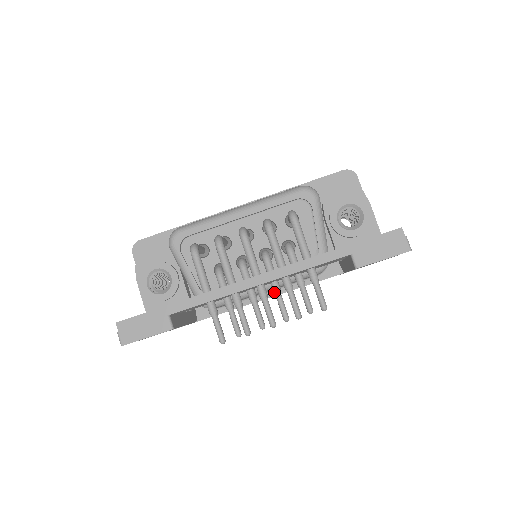
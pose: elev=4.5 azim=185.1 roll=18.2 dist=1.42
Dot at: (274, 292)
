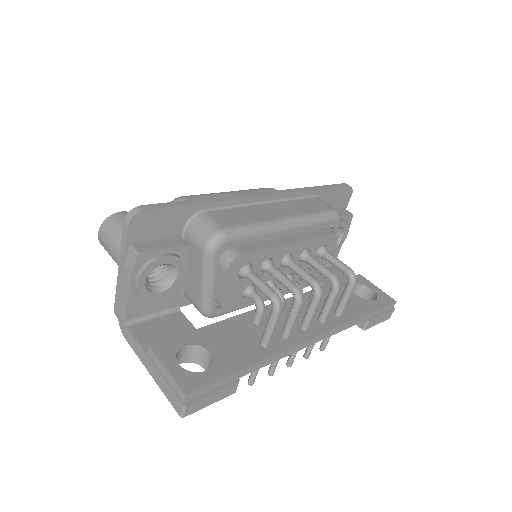
Dot at: occluded
